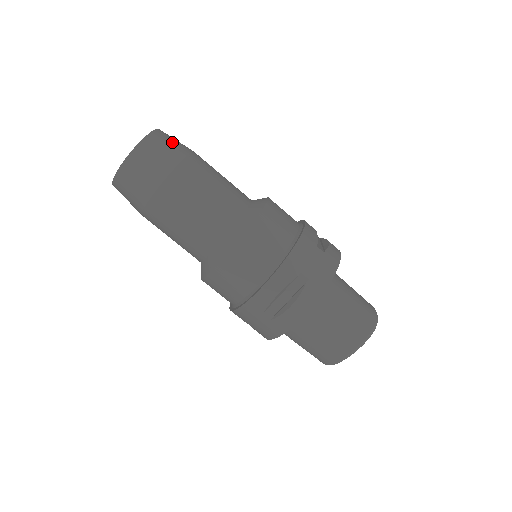
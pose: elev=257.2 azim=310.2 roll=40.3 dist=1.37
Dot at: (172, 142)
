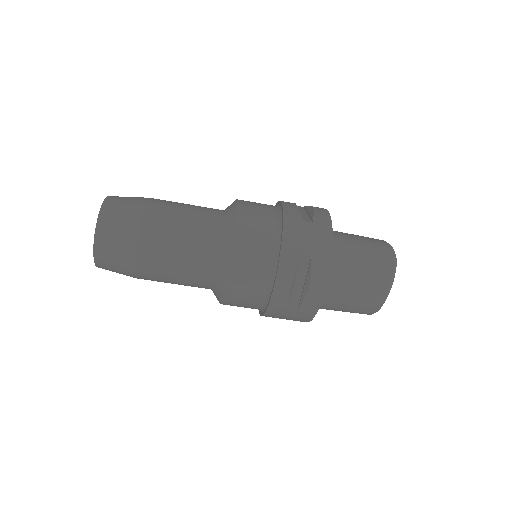
Dot at: (125, 203)
